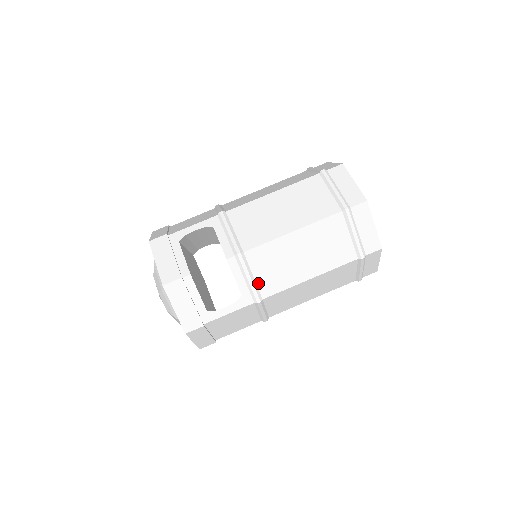
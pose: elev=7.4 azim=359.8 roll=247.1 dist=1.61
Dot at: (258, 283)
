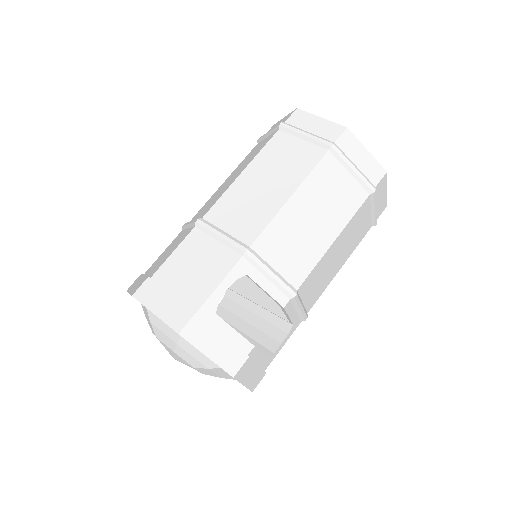
Dot at: (305, 305)
